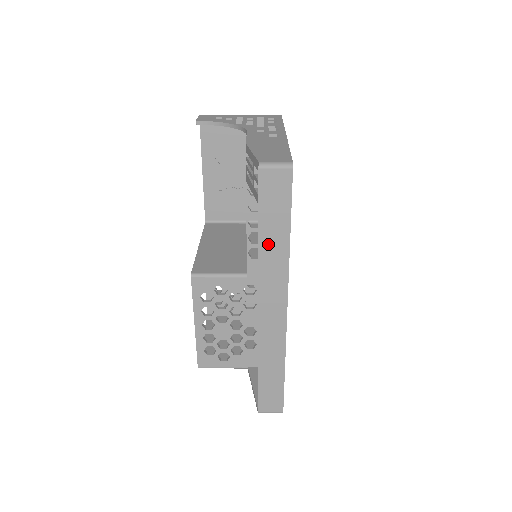
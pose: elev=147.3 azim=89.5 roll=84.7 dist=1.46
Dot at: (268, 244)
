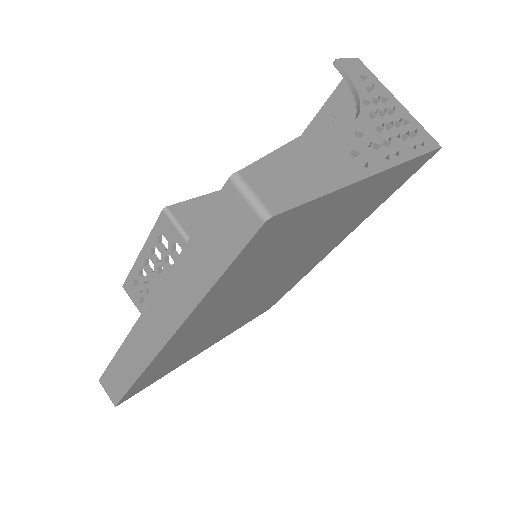
Dot at: (186, 269)
